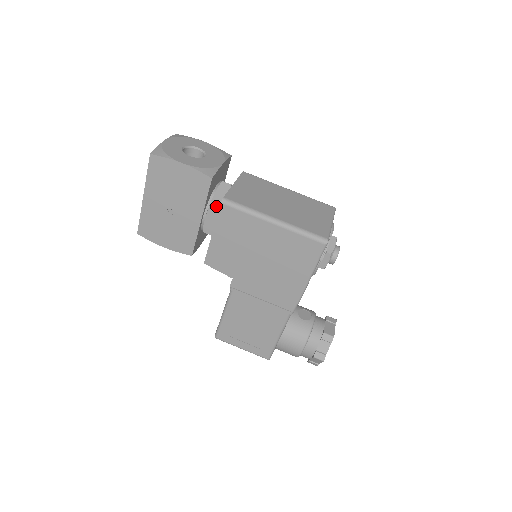
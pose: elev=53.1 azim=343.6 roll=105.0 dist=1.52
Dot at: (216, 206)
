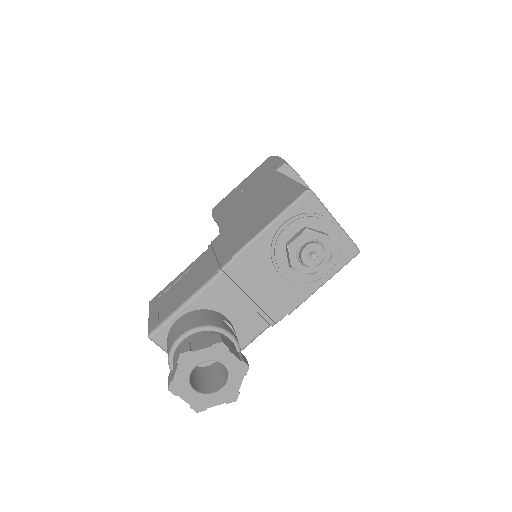
Dot at: occluded
